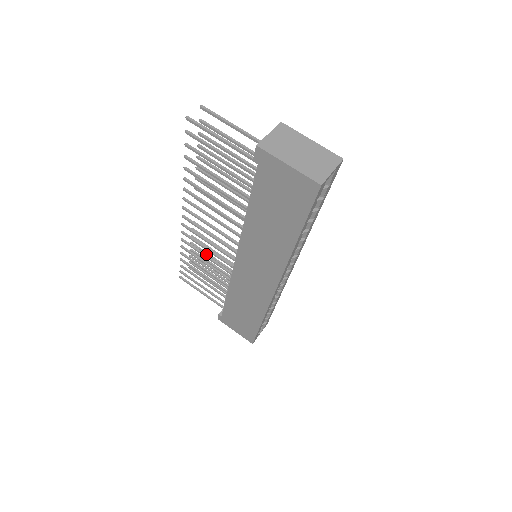
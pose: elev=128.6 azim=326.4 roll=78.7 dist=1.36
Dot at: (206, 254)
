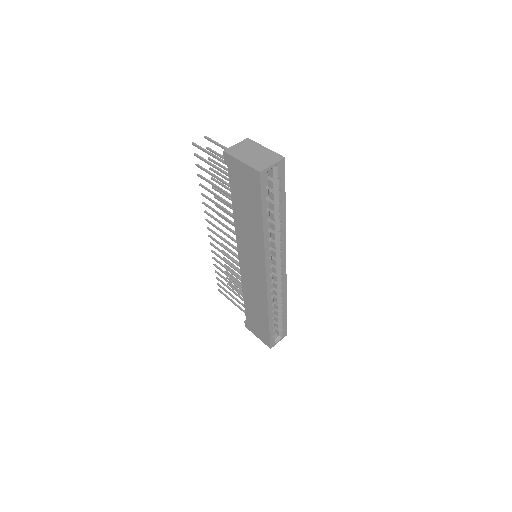
Dot at: occluded
